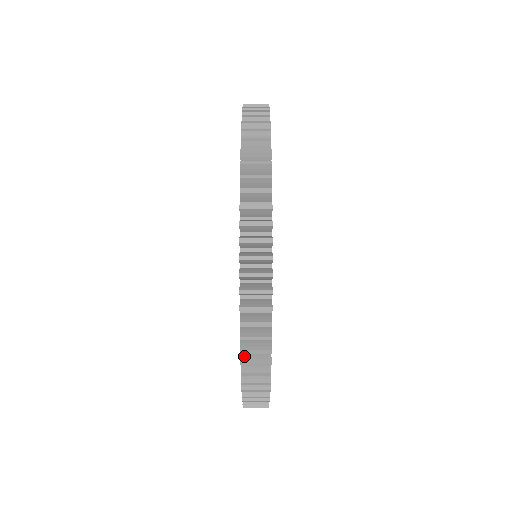
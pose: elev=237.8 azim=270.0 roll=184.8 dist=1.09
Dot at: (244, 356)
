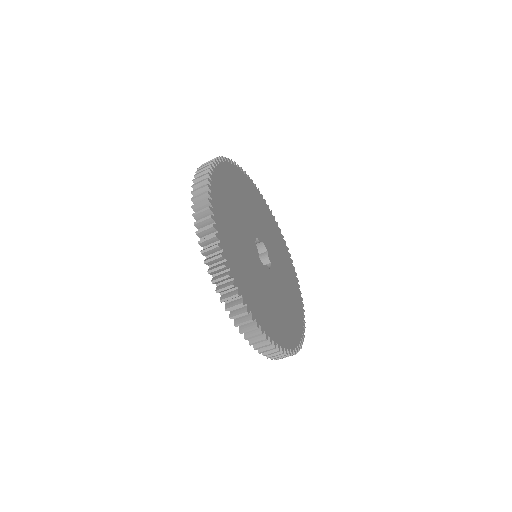
Dot at: occluded
